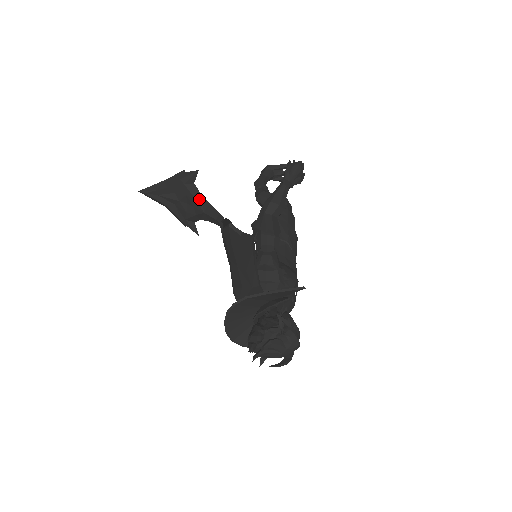
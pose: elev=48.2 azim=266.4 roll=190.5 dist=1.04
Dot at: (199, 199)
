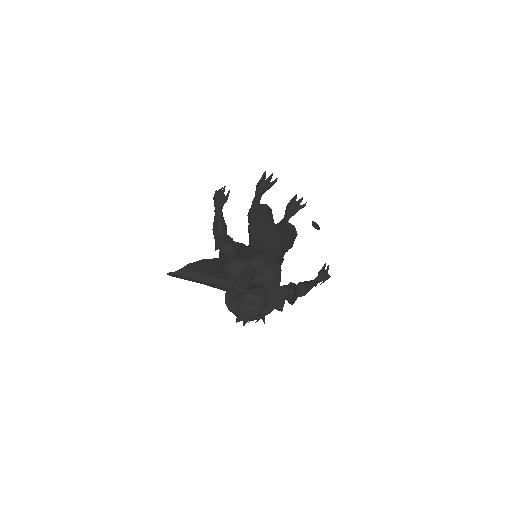
Dot at: (235, 245)
